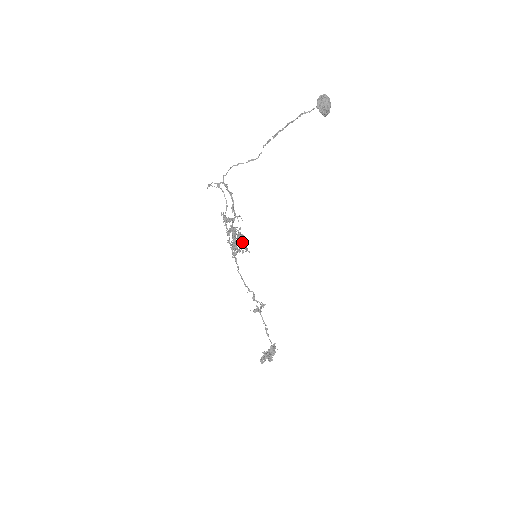
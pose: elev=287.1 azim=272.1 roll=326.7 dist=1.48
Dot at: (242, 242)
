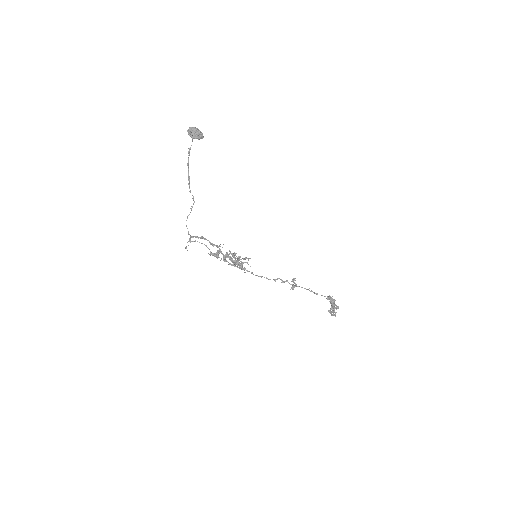
Dot at: occluded
